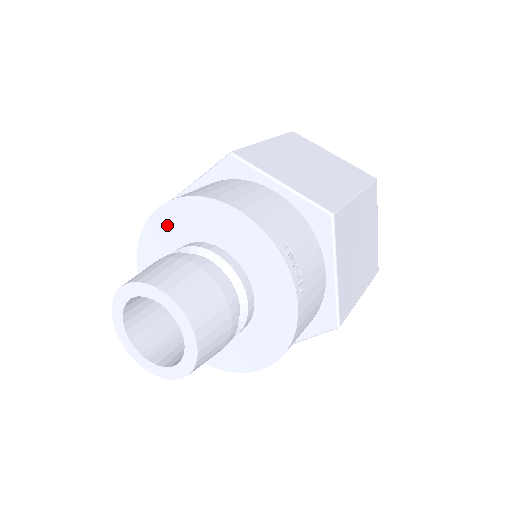
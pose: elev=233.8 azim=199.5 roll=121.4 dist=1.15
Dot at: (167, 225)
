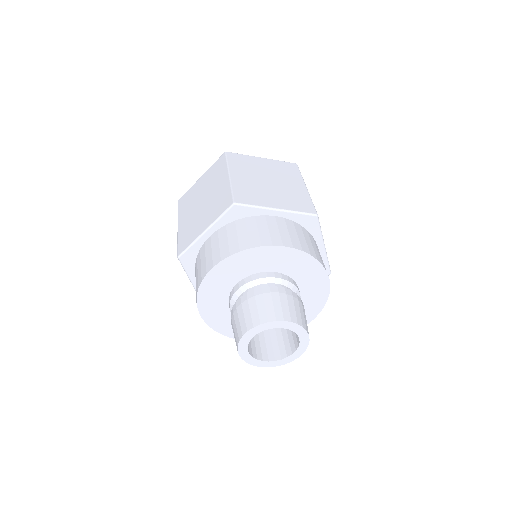
Dot at: (278, 257)
